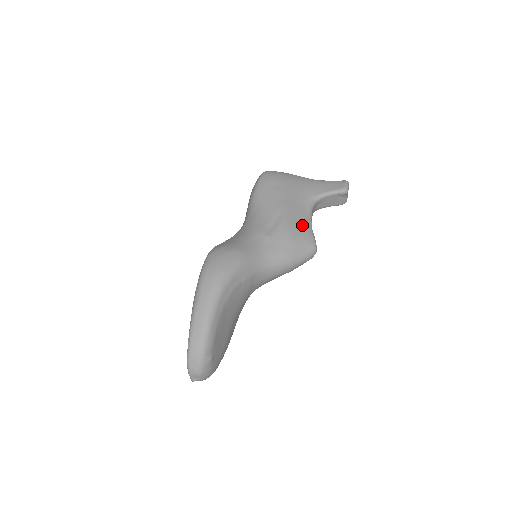
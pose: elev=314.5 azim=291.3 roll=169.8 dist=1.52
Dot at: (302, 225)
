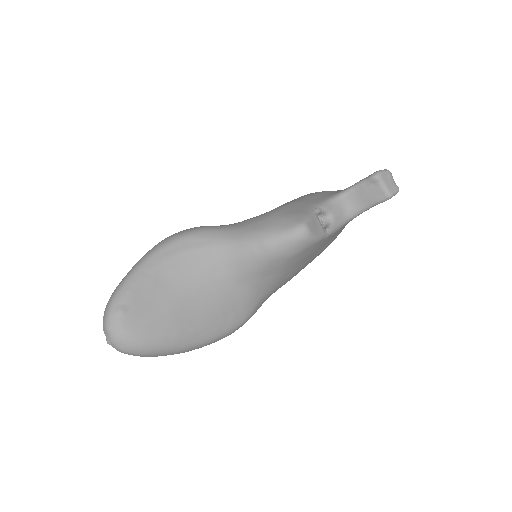
Dot at: (299, 209)
